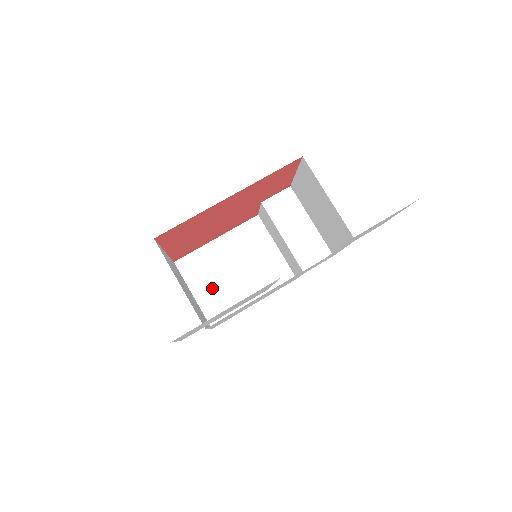
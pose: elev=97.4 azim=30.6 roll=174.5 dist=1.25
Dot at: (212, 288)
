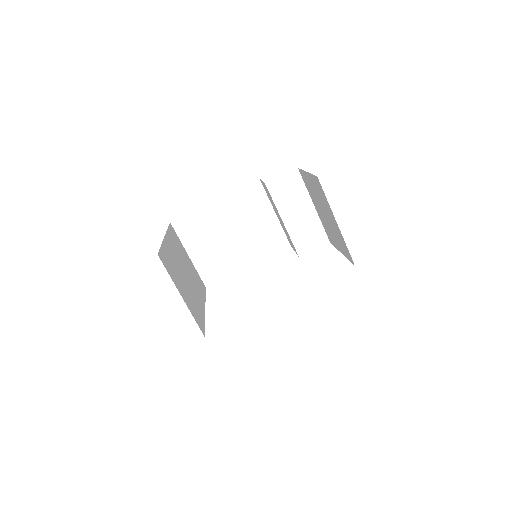
Dot at: (208, 250)
